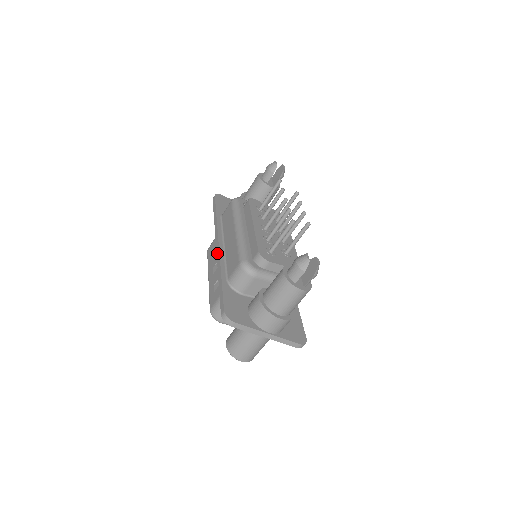
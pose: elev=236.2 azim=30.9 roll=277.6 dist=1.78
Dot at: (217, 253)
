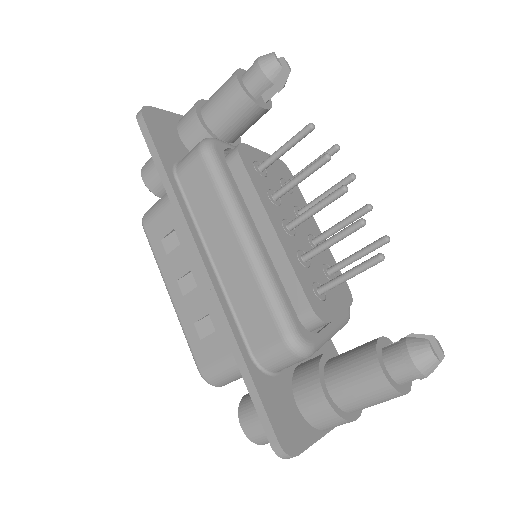
Dot at: (207, 286)
